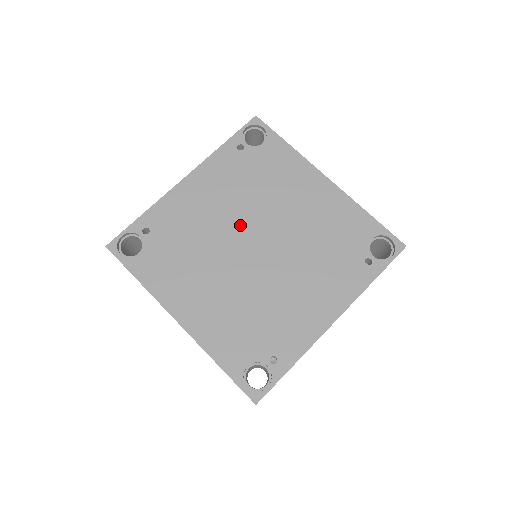
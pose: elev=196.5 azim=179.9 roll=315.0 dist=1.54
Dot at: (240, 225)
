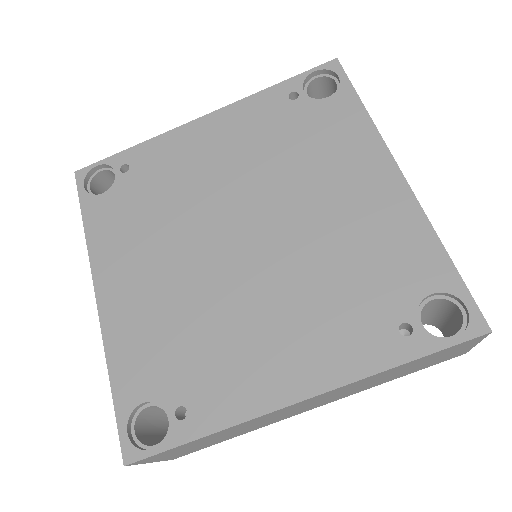
Dot at: (238, 200)
